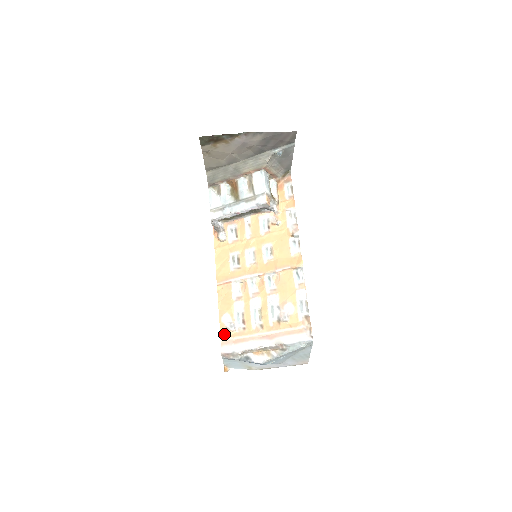
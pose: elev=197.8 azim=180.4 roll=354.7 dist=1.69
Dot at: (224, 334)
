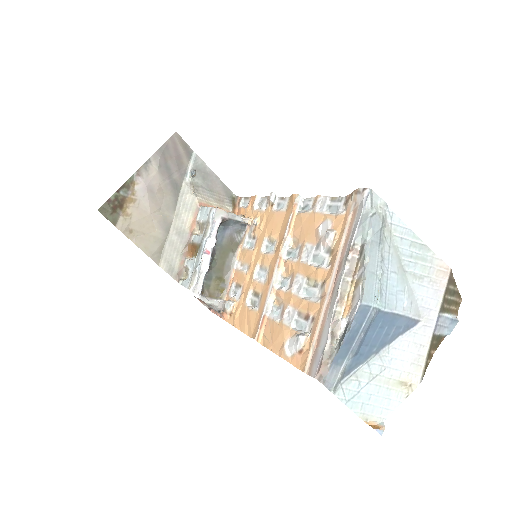
Dot at: (302, 362)
